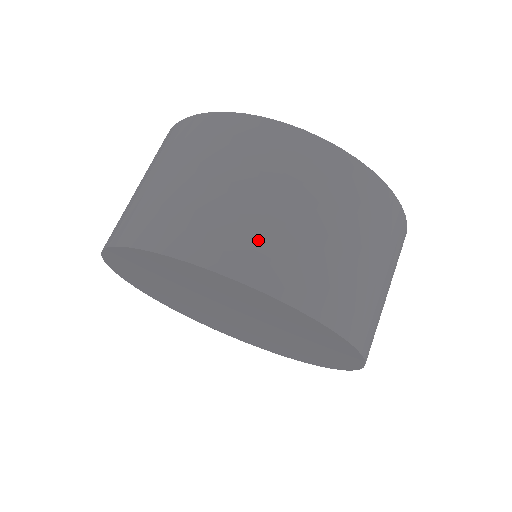
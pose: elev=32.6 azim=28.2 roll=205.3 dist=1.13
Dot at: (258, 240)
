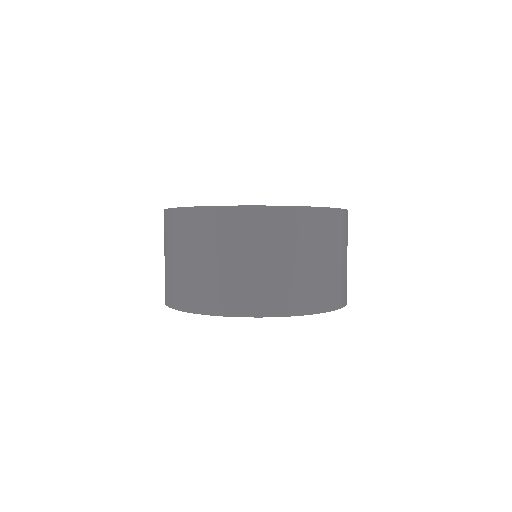
Dot at: (181, 285)
